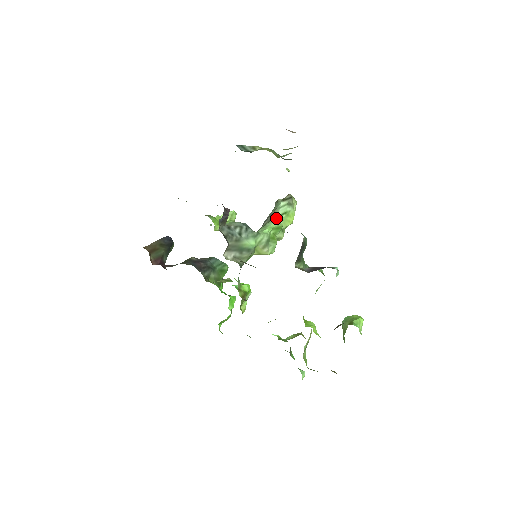
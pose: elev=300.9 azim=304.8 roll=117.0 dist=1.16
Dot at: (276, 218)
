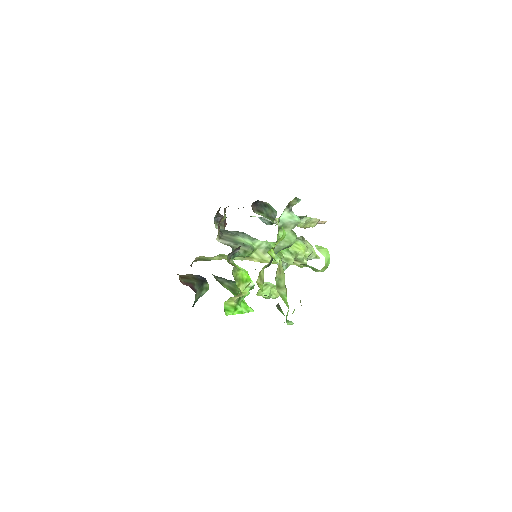
Dot at: occluded
